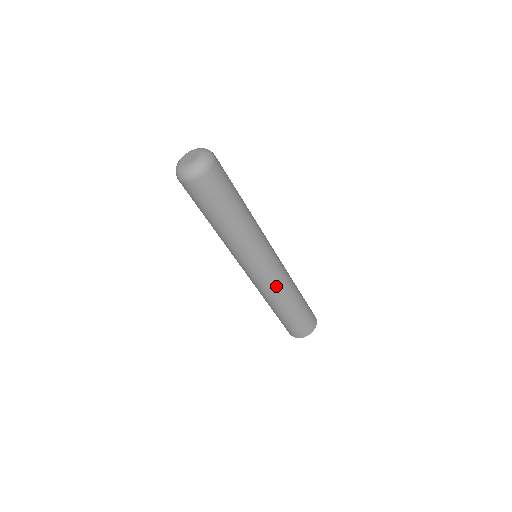
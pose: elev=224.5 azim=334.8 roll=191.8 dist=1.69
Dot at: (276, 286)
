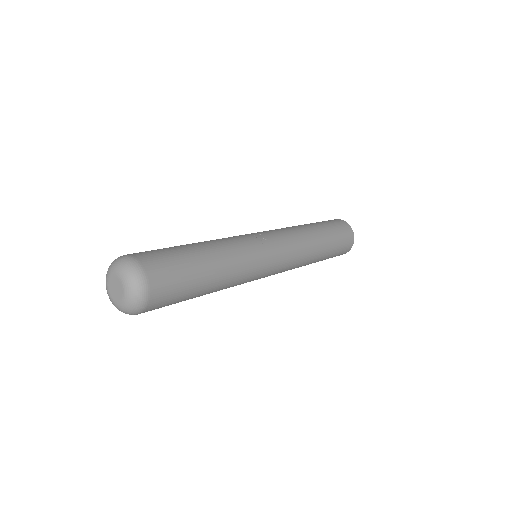
Dot at: occluded
